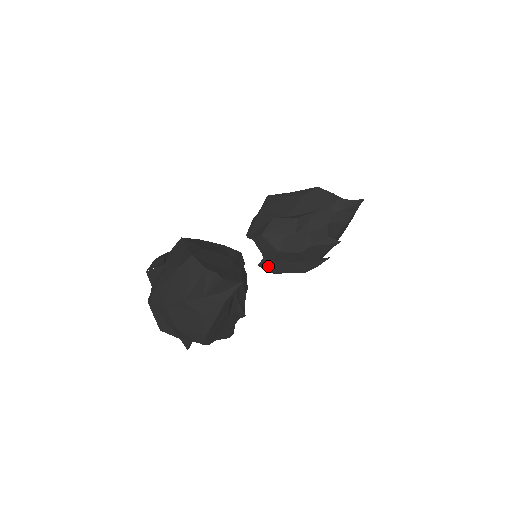
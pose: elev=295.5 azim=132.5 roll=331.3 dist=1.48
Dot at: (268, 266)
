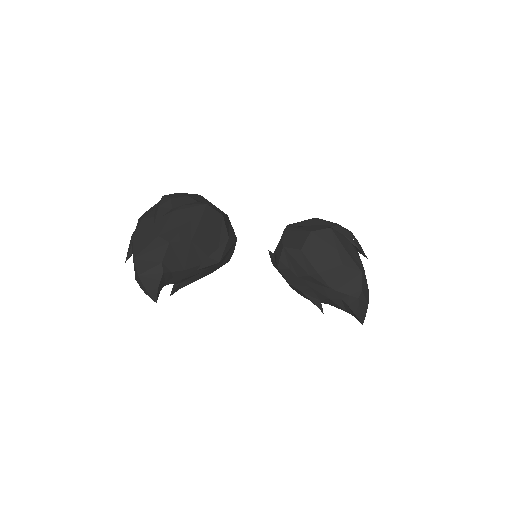
Dot at: (272, 259)
